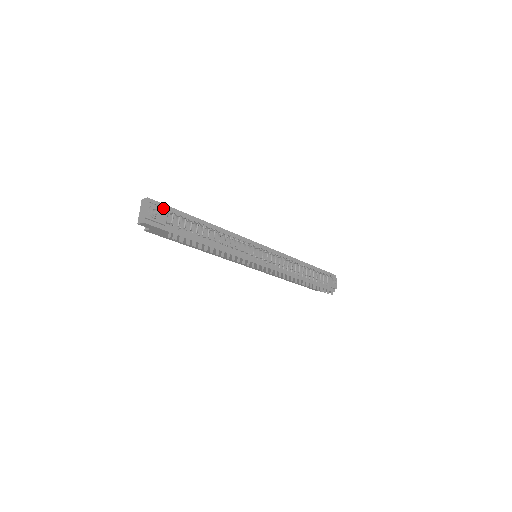
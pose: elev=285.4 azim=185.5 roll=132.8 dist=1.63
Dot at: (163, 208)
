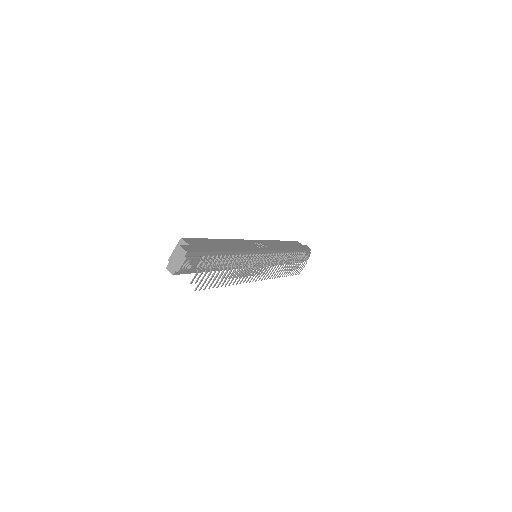
Dot at: (197, 258)
